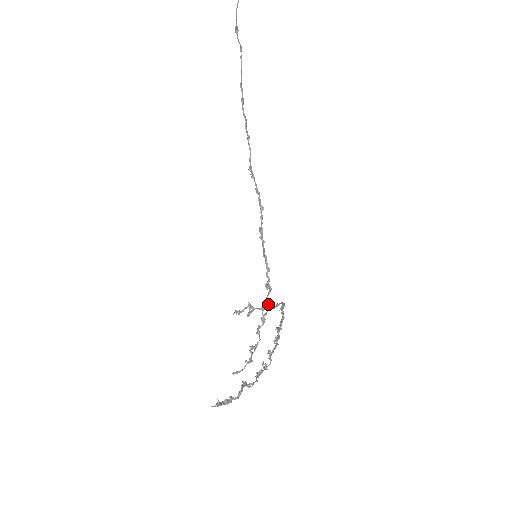
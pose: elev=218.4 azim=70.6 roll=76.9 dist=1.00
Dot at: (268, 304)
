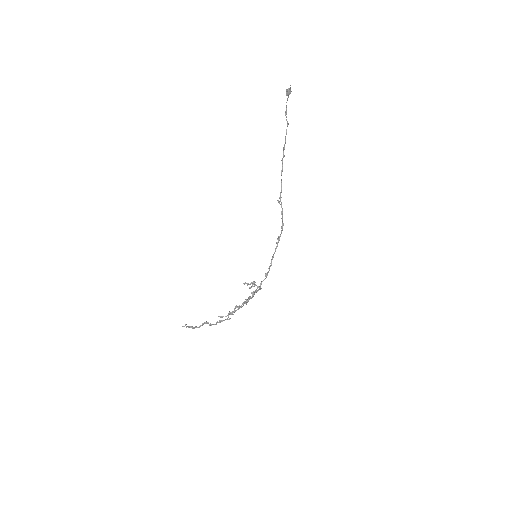
Dot at: (260, 286)
